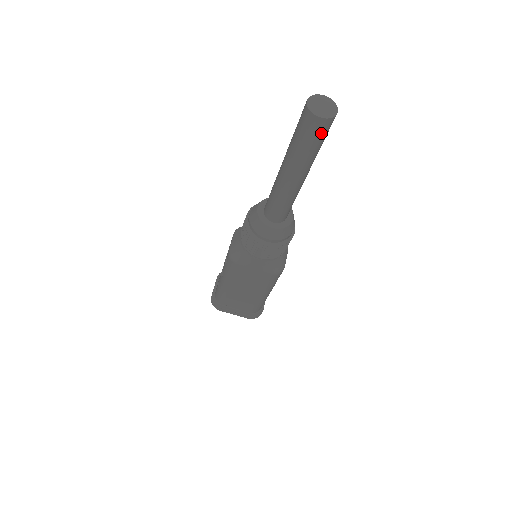
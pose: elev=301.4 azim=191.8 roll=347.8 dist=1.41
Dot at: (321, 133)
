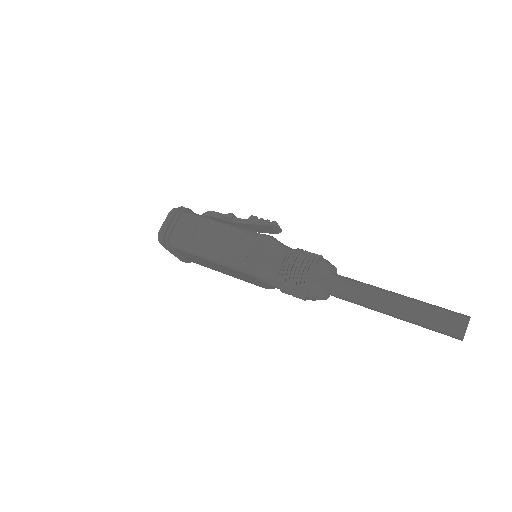
Dot at: (446, 334)
